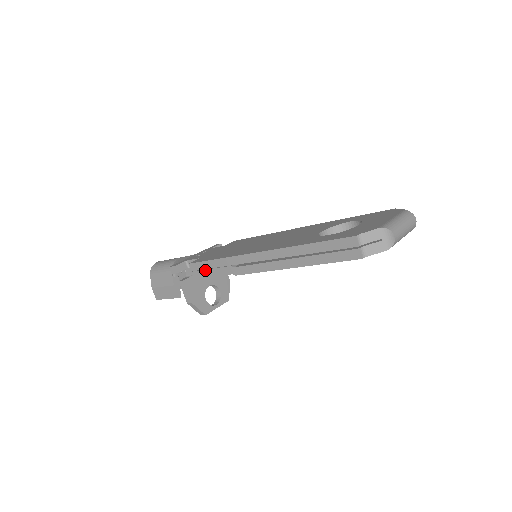
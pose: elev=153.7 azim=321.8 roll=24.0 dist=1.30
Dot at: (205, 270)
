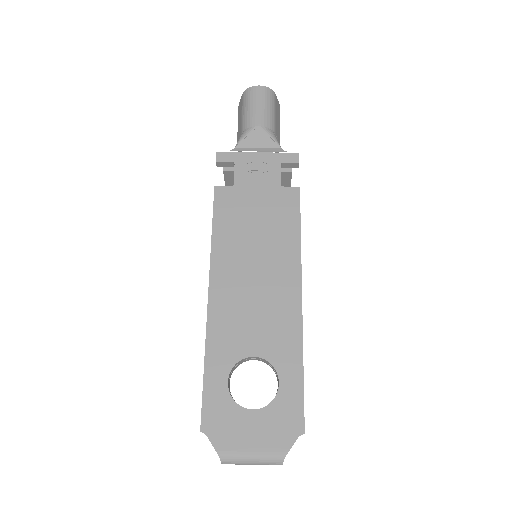
Dot at: occluded
